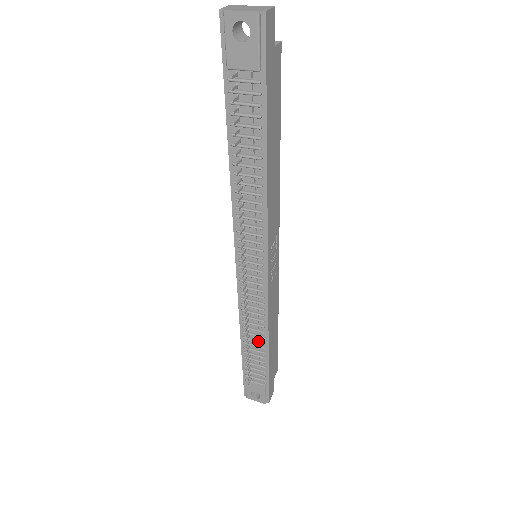
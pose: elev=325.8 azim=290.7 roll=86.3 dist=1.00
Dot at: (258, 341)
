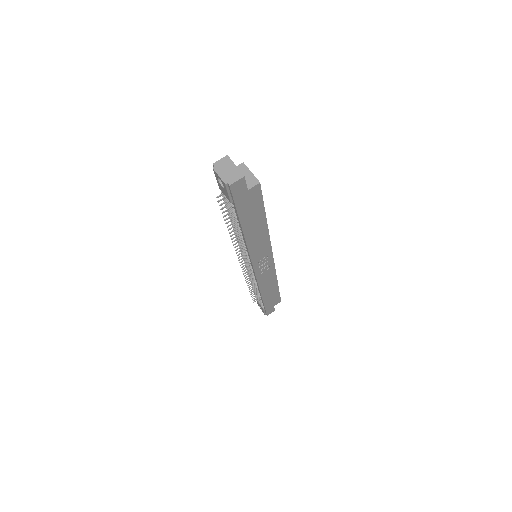
Dot at: (256, 291)
